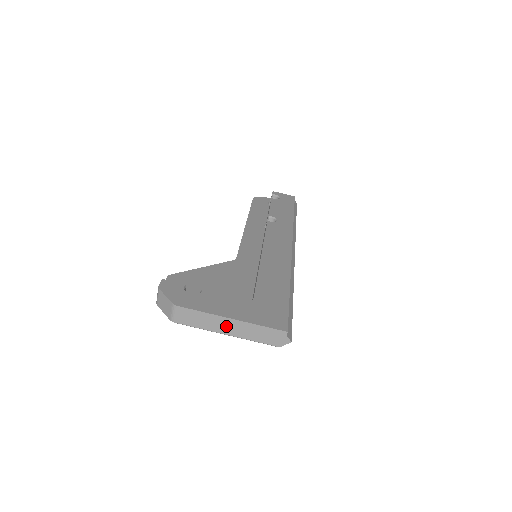
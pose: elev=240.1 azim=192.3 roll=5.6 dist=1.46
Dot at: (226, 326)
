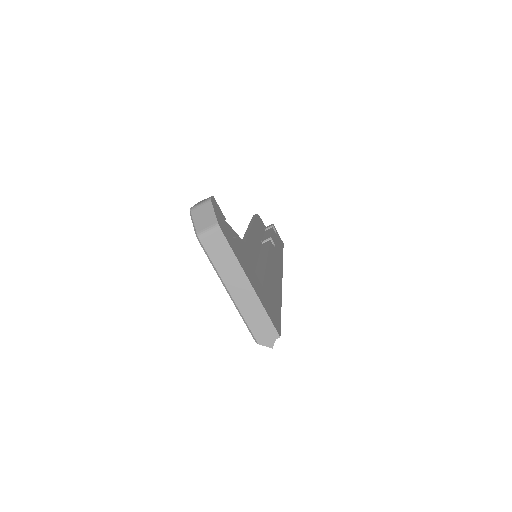
Dot at: (238, 285)
